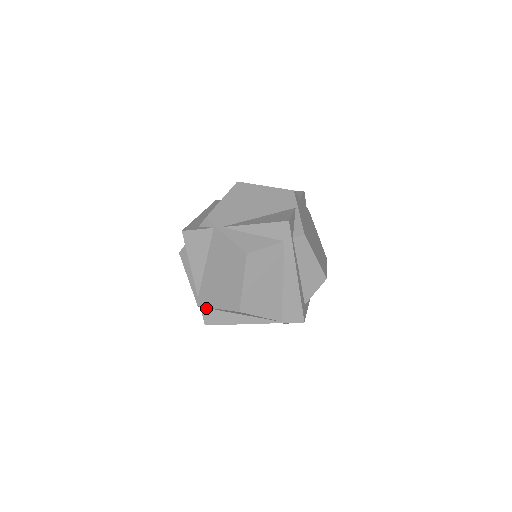
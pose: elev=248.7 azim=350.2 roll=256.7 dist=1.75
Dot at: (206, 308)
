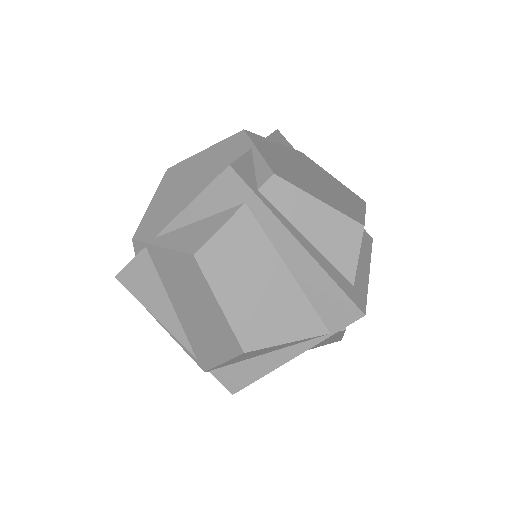
Dot at: (217, 369)
